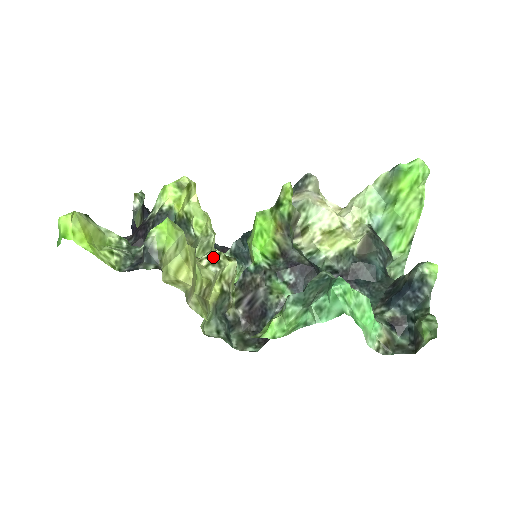
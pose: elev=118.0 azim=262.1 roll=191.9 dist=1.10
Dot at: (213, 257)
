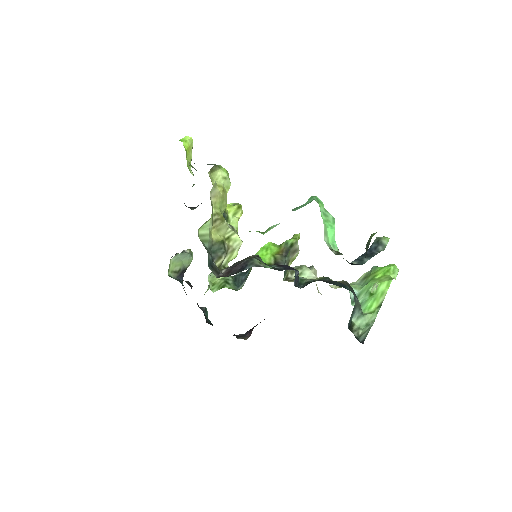
Dot at: occluded
